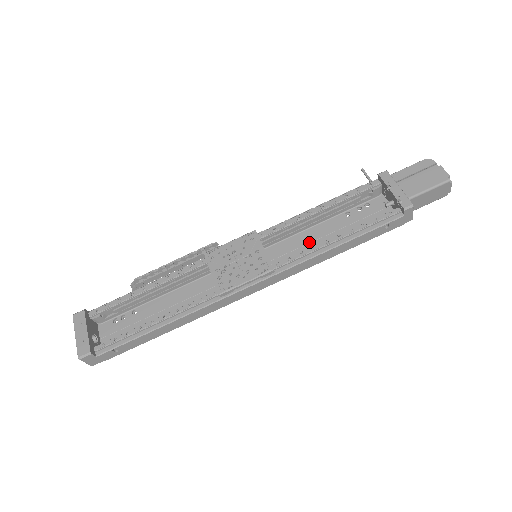
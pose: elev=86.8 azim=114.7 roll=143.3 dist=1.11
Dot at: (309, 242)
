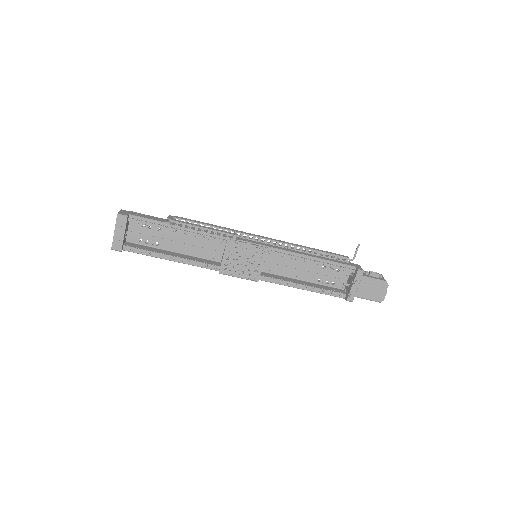
Dot at: (290, 267)
